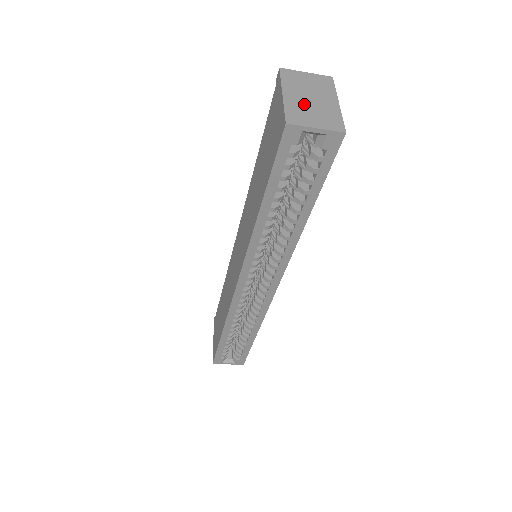
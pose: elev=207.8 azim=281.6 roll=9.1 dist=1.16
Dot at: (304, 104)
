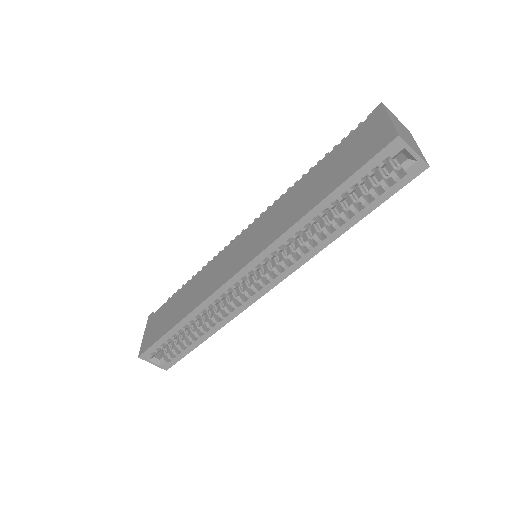
Dot at: (403, 133)
